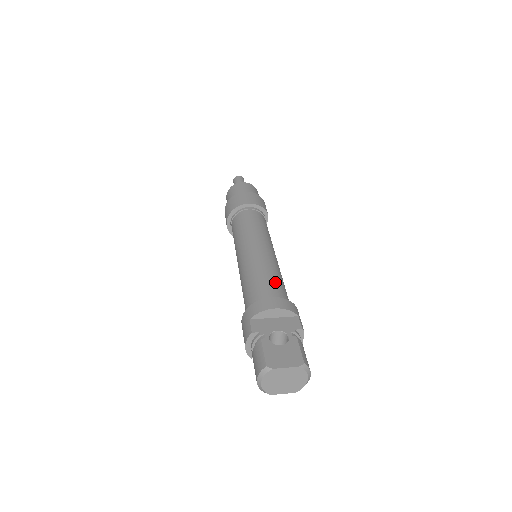
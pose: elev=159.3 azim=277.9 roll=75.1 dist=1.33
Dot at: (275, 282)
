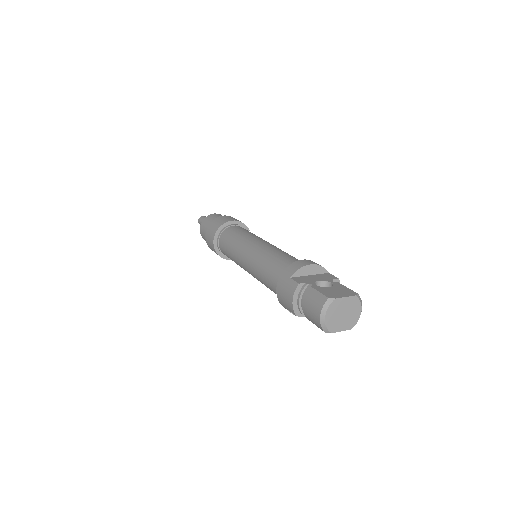
Dot at: (294, 257)
